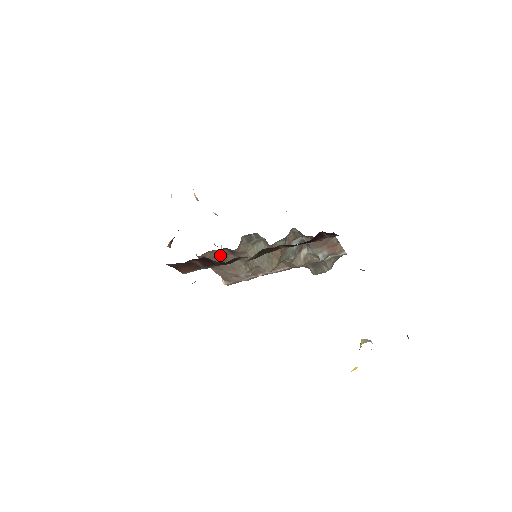
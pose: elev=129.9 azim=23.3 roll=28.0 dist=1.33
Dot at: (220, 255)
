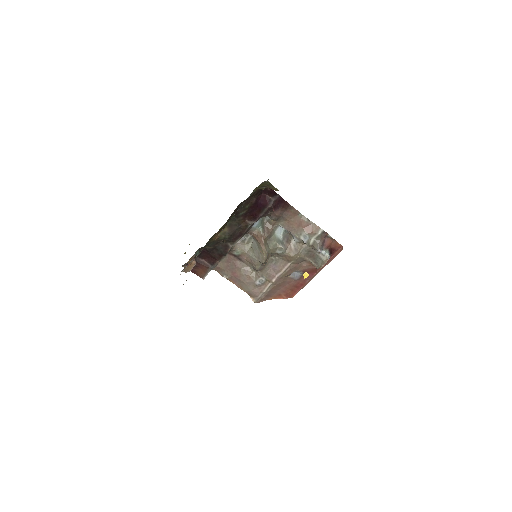
Dot at: (230, 263)
